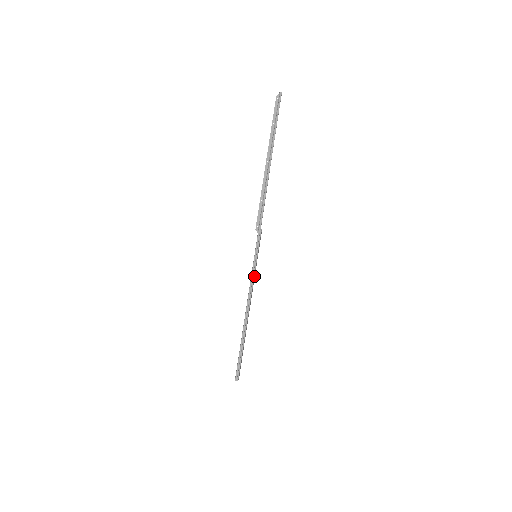
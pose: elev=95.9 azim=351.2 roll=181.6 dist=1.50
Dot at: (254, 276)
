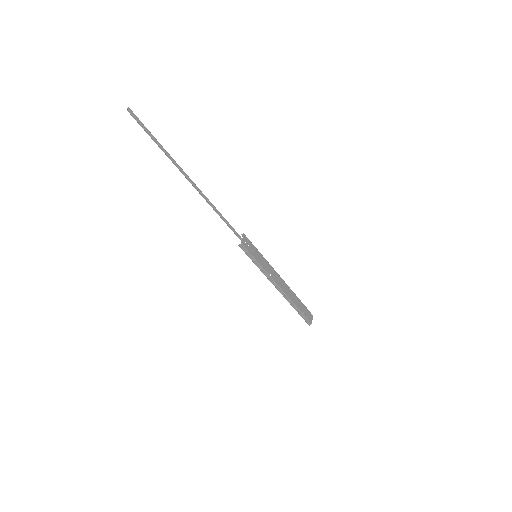
Dot at: (267, 272)
